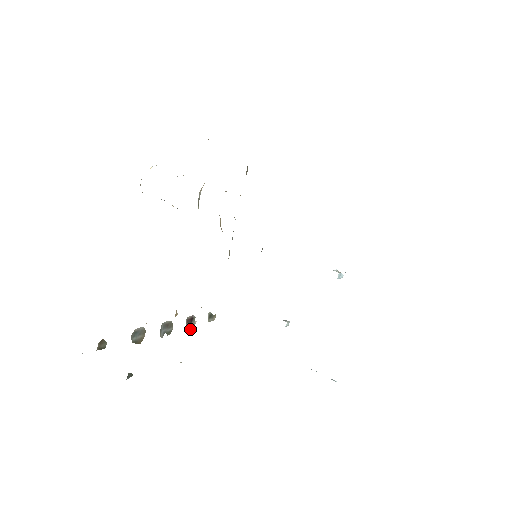
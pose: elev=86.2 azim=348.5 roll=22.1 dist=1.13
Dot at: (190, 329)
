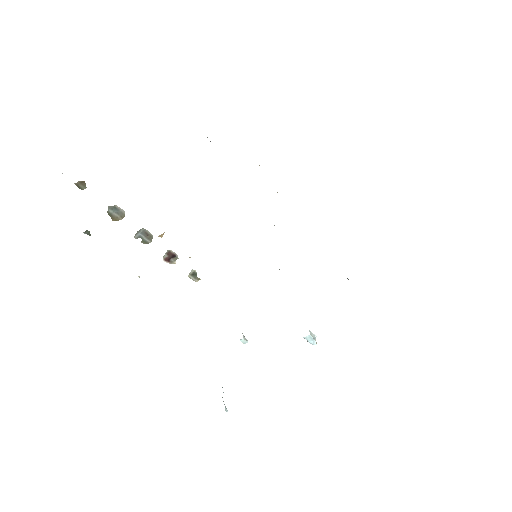
Dot at: (167, 262)
